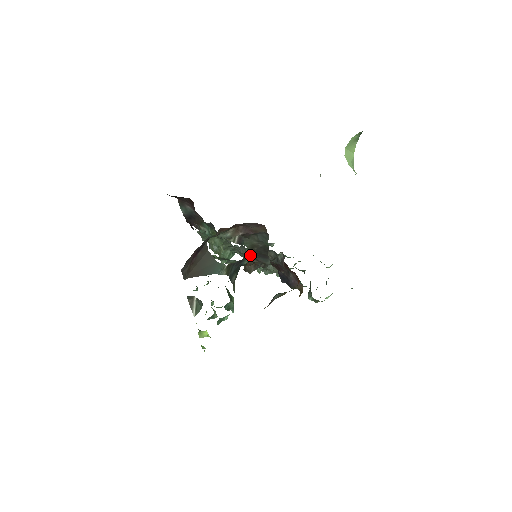
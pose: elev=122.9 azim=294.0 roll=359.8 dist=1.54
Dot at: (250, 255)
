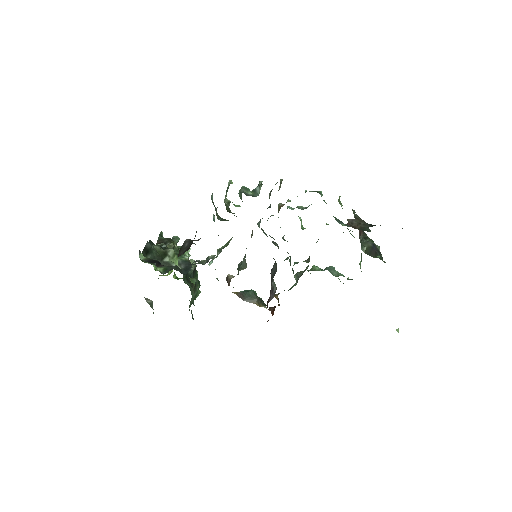
Dot at: occluded
